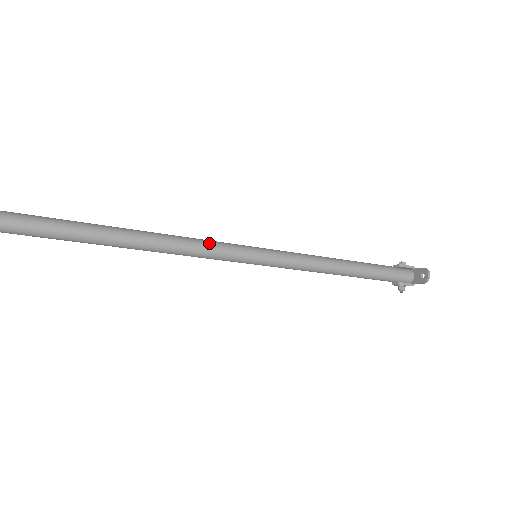
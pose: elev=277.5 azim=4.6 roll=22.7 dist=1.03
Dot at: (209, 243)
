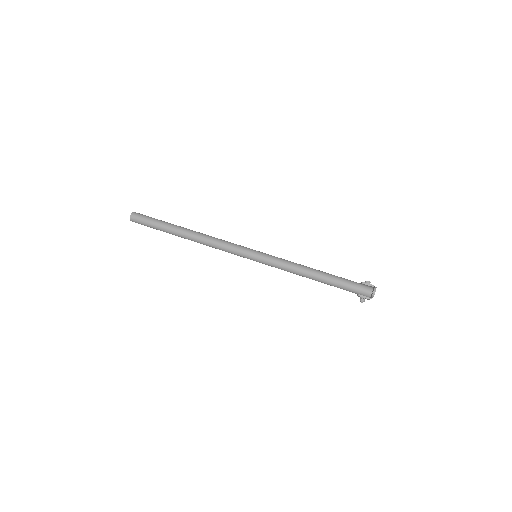
Dot at: (227, 243)
